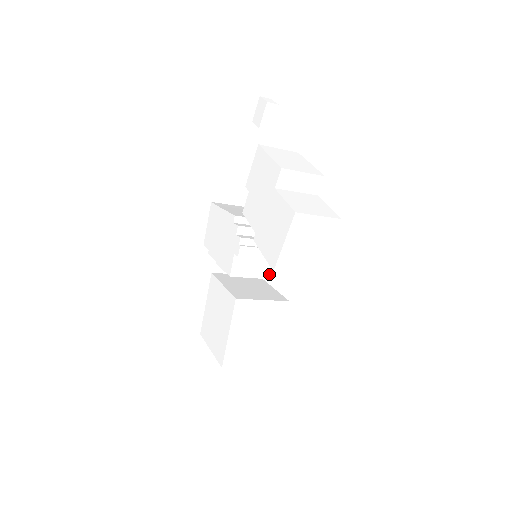
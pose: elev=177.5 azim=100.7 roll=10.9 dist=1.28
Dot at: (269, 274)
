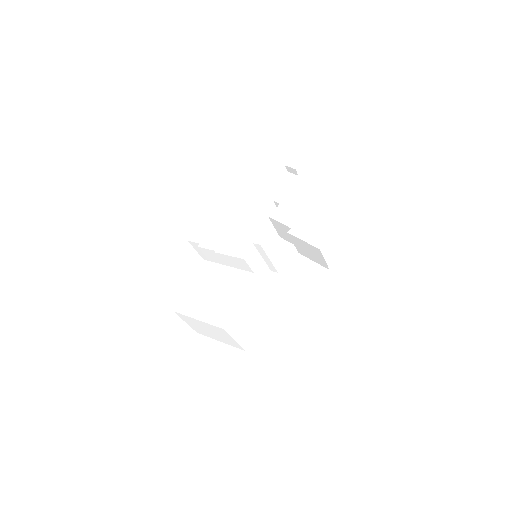
Dot at: (259, 274)
